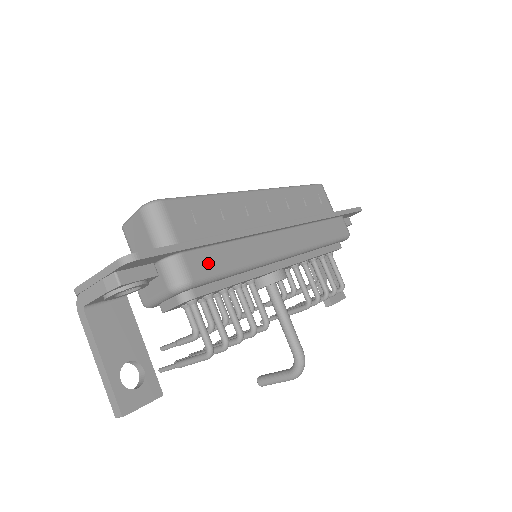
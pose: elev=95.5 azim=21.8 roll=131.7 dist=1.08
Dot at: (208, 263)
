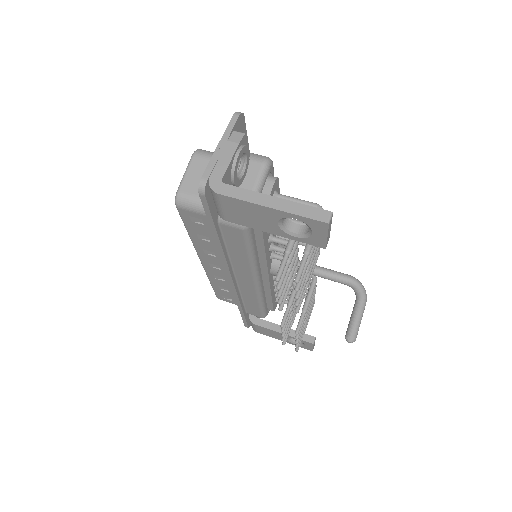
Dot at: occluded
